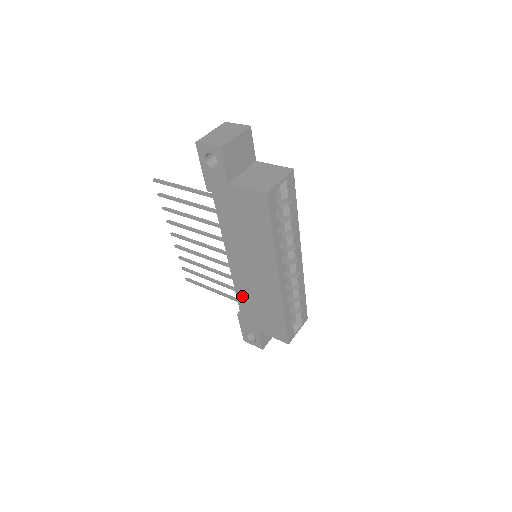
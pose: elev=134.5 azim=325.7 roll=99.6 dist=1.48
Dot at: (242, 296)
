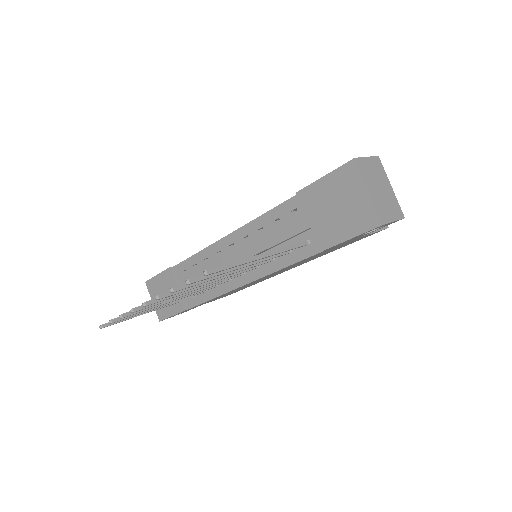
Dot at: occluded
